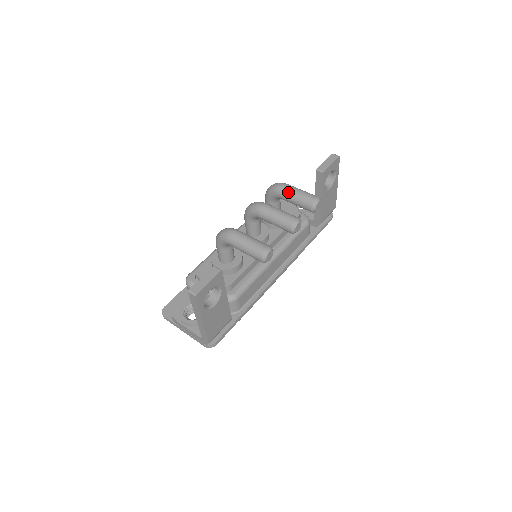
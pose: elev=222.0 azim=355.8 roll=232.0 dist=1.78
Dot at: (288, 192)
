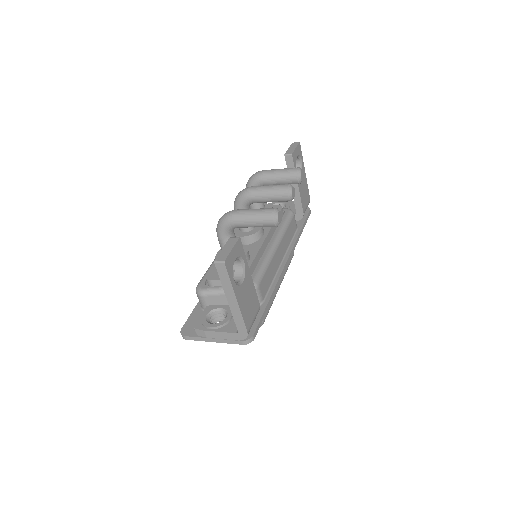
Dot at: (269, 174)
